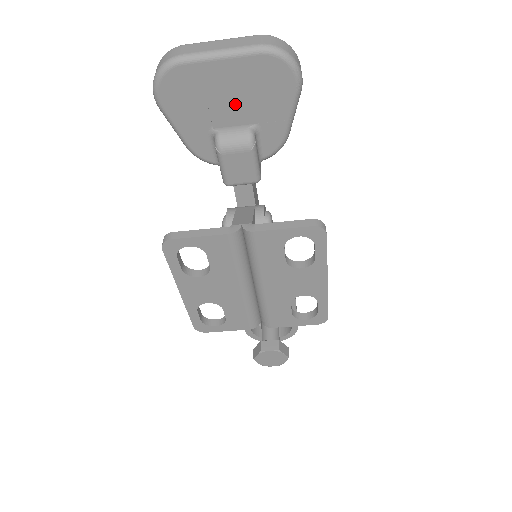
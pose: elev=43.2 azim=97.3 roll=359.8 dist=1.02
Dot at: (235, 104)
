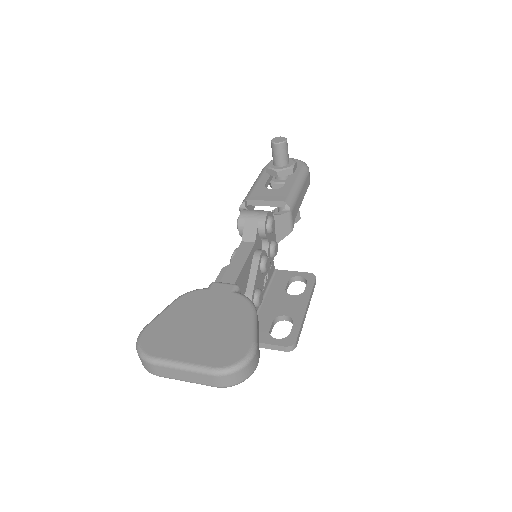
Dot at: occluded
